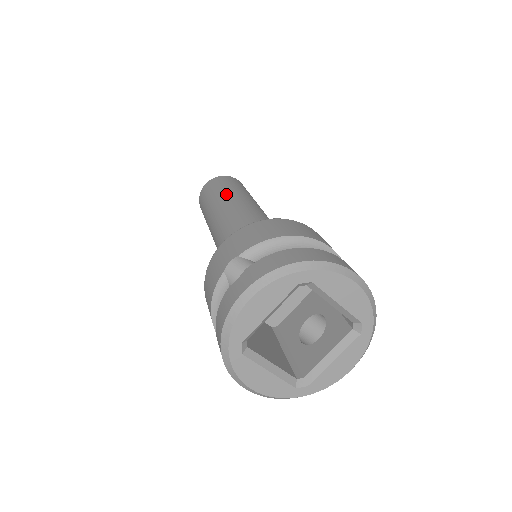
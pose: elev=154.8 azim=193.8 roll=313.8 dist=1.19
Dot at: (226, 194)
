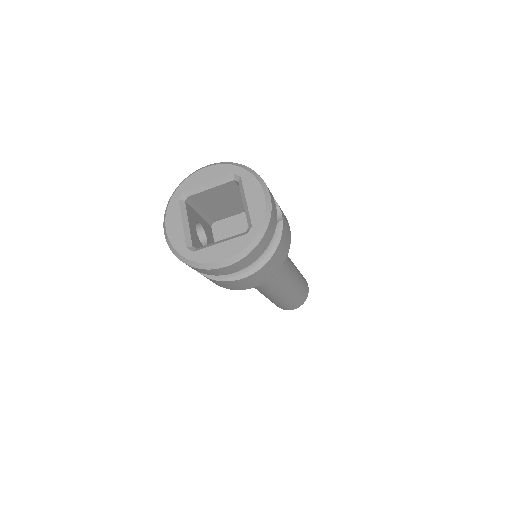
Dot at: occluded
